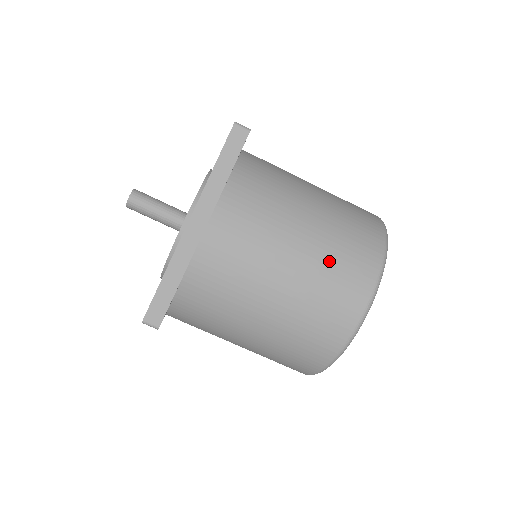
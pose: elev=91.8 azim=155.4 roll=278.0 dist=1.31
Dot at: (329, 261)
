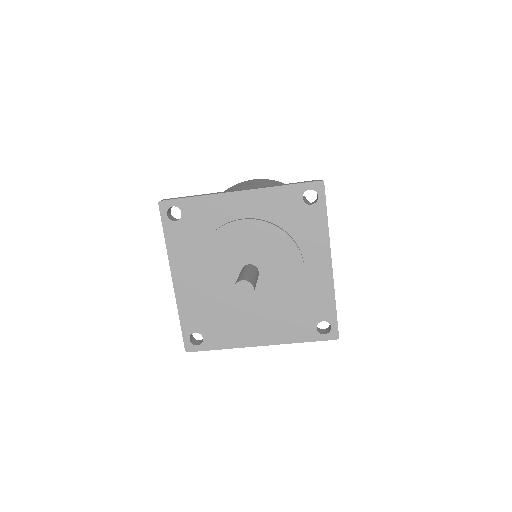
Dot at: occluded
